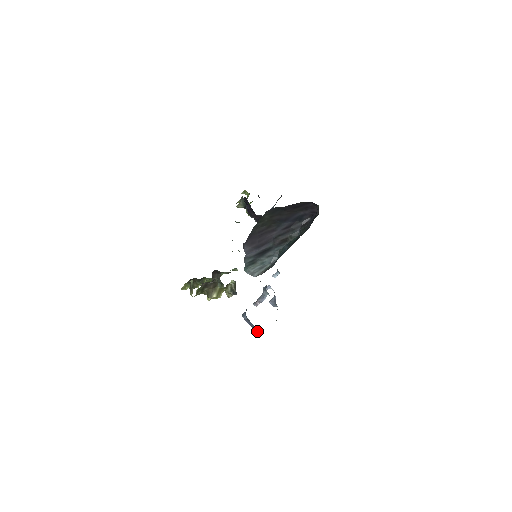
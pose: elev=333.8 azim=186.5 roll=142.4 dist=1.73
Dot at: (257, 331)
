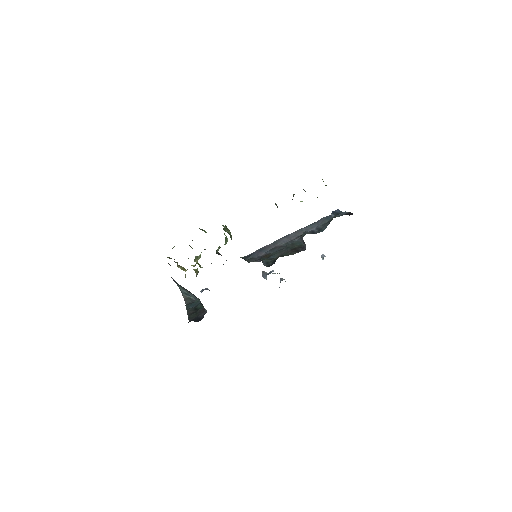
Dot at: occluded
